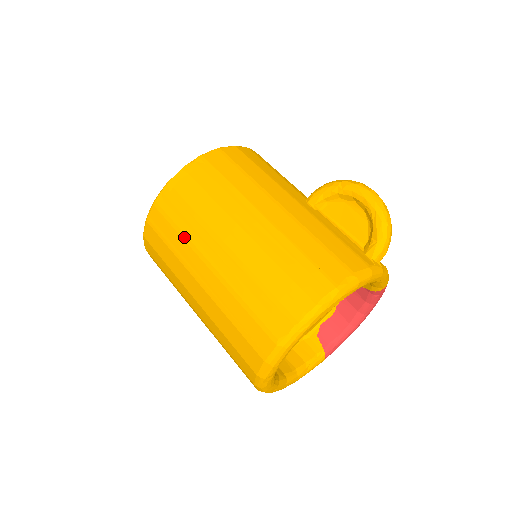
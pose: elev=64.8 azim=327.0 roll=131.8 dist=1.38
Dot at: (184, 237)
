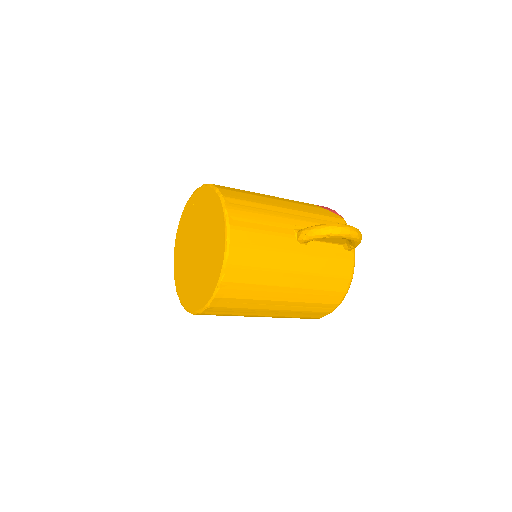
Dot at: (239, 315)
